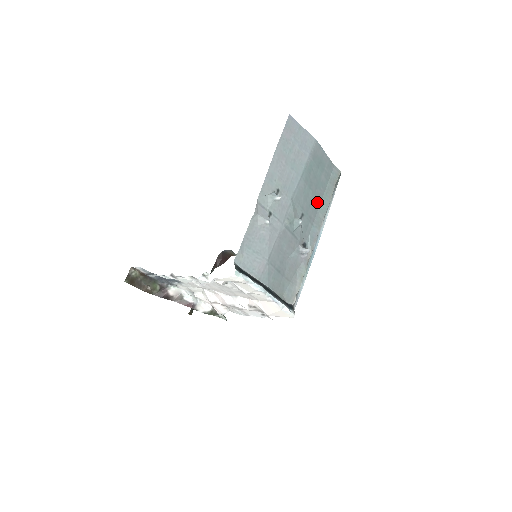
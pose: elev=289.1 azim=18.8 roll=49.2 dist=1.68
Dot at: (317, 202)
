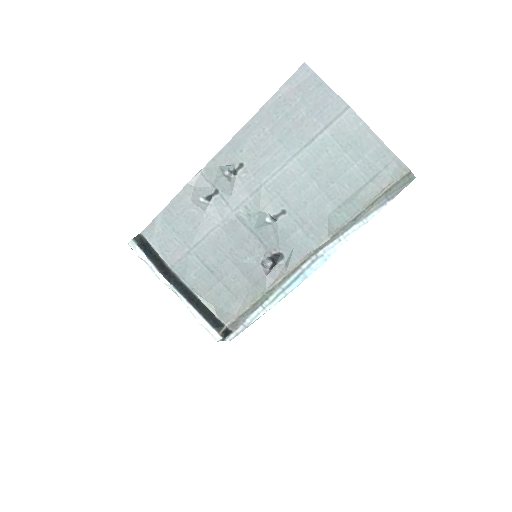
Dot at: (329, 203)
